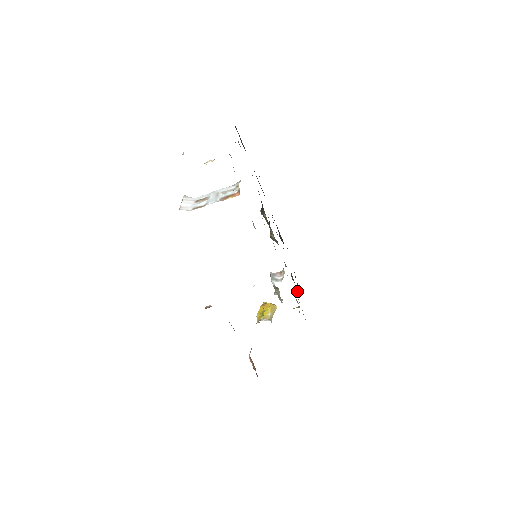
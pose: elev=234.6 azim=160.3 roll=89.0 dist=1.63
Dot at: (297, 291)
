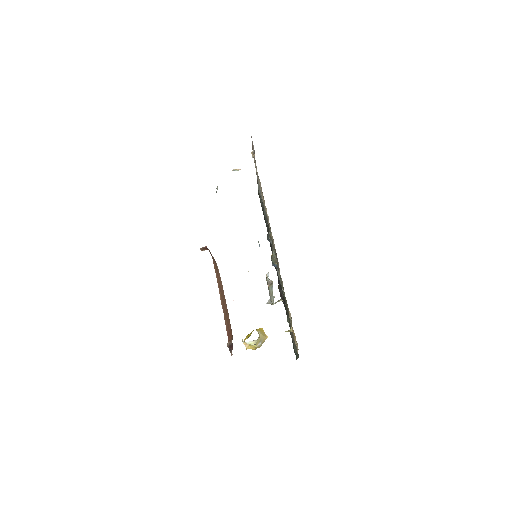
Dot at: (291, 336)
